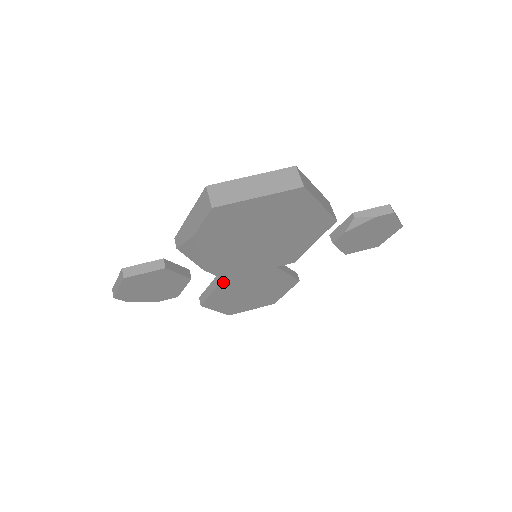
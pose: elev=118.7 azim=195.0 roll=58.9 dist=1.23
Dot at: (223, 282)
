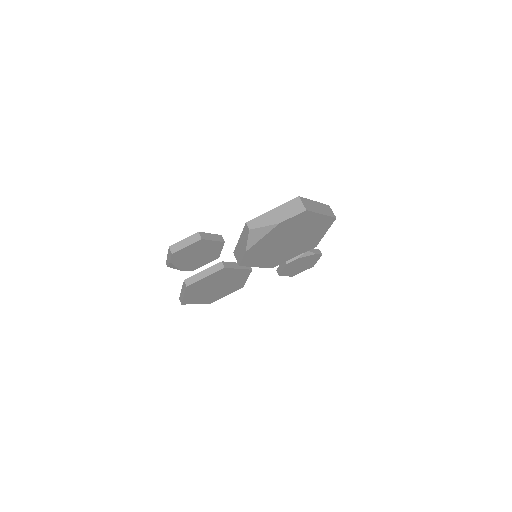
Dot at: (222, 270)
